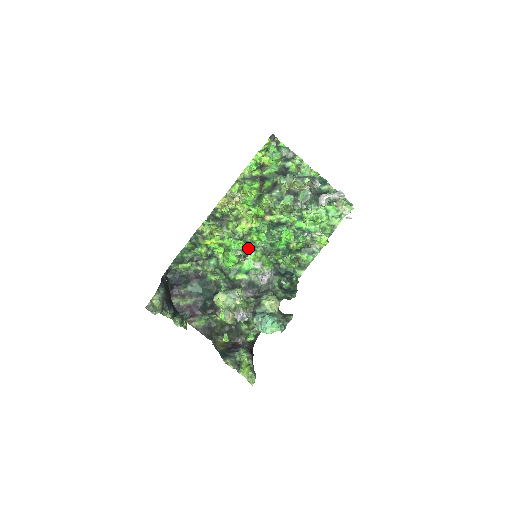
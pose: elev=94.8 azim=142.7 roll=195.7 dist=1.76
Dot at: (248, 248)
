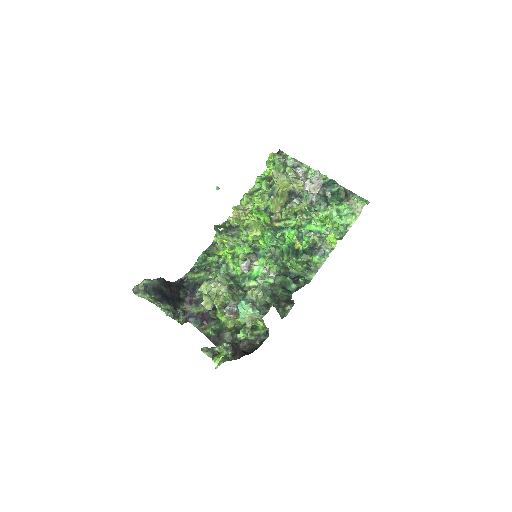
Dot at: (255, 253)
